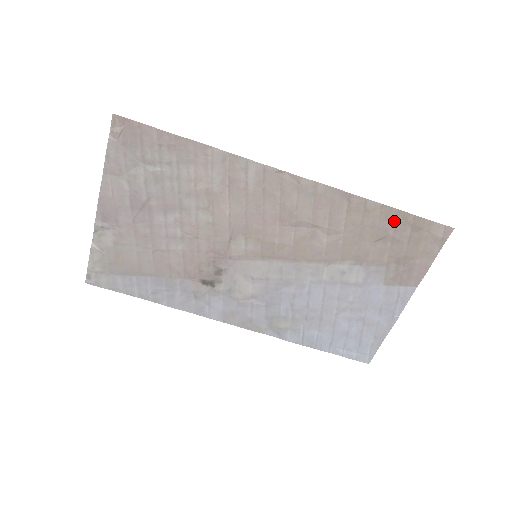
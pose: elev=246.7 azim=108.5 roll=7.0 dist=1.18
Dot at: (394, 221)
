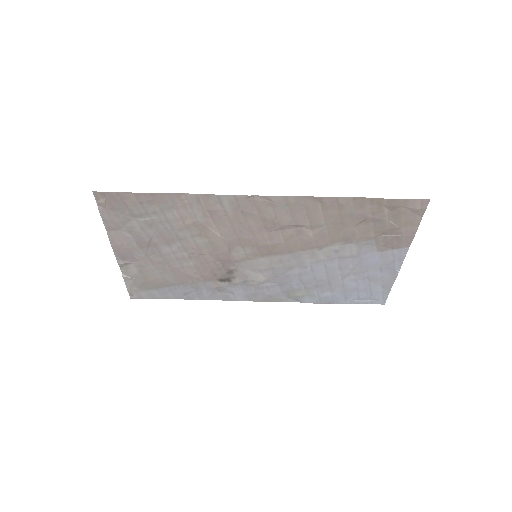
Dot at: (369, 207)
